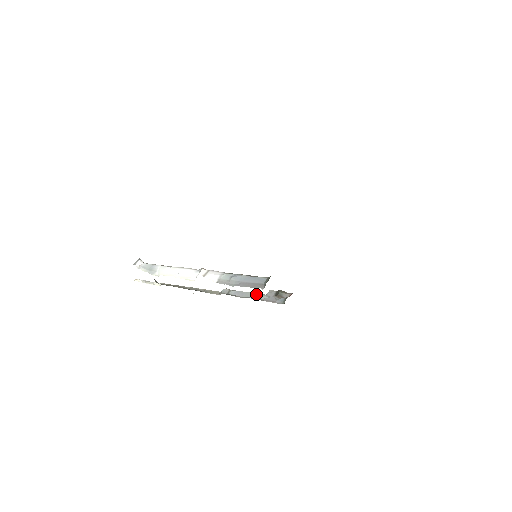
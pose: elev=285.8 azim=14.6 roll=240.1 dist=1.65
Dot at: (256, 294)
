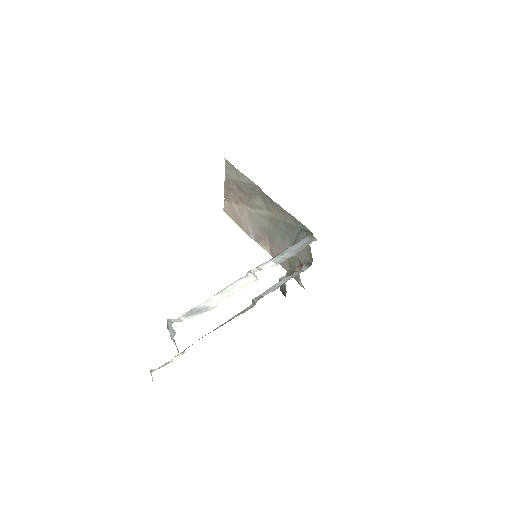
Dot at: (282, 280)
